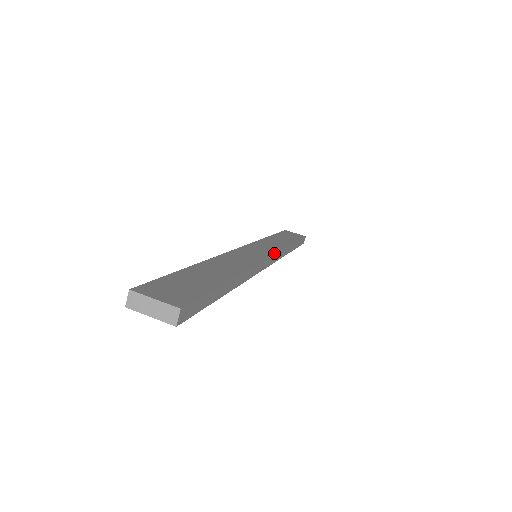
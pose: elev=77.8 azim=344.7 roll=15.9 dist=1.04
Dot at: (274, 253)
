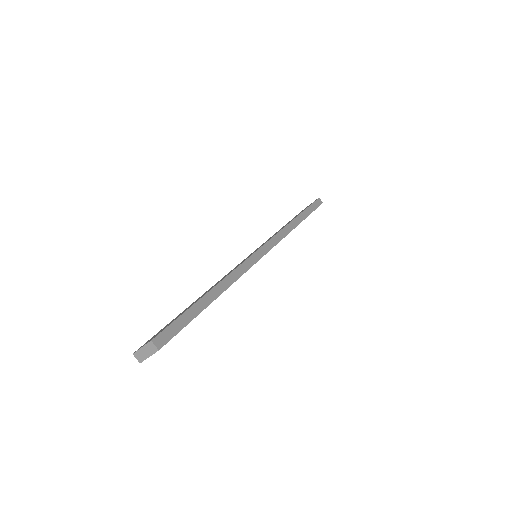
Dot at: (266, 242)
